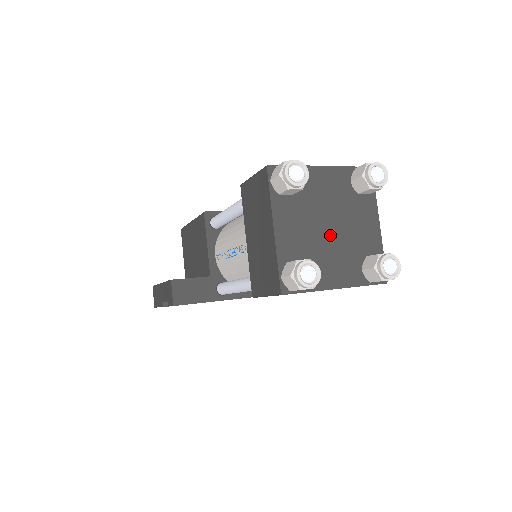
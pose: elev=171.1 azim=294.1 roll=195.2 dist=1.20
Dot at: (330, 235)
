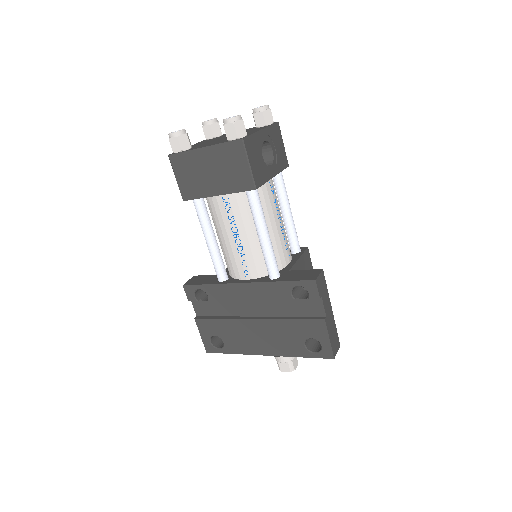
Dot at: occluded
